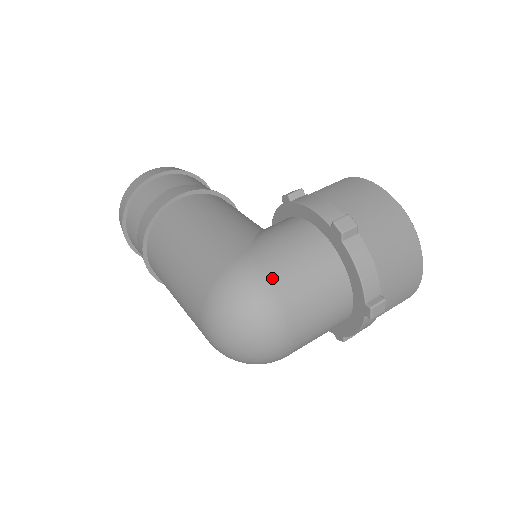
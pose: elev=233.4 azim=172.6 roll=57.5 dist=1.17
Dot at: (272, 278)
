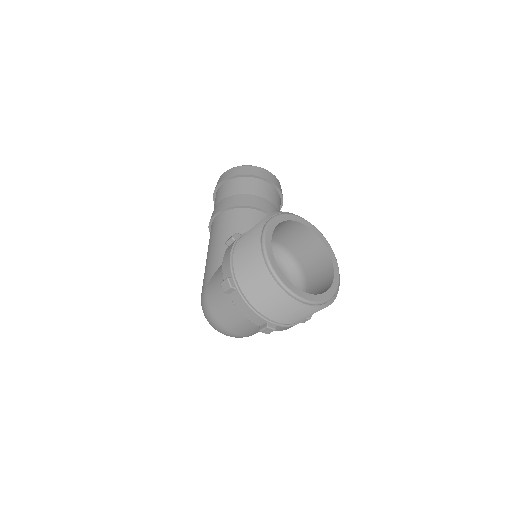
Dot at: (211, 308)
